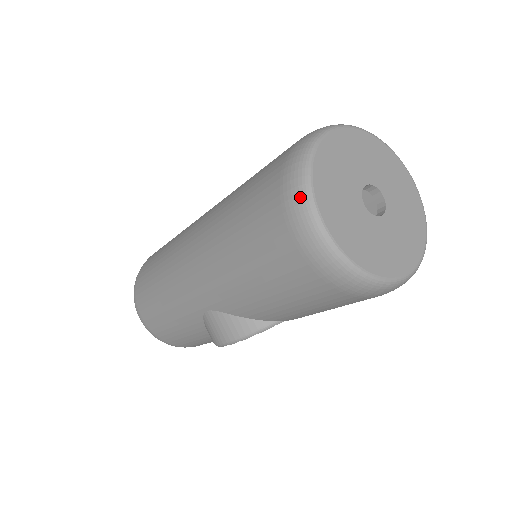
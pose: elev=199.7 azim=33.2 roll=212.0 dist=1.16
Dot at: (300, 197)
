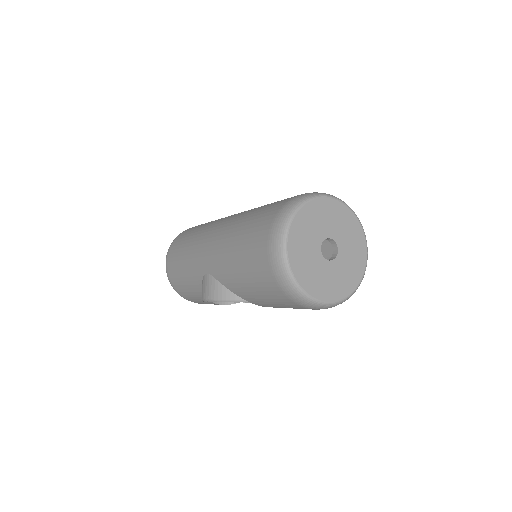
Dot at: (282, 224)
